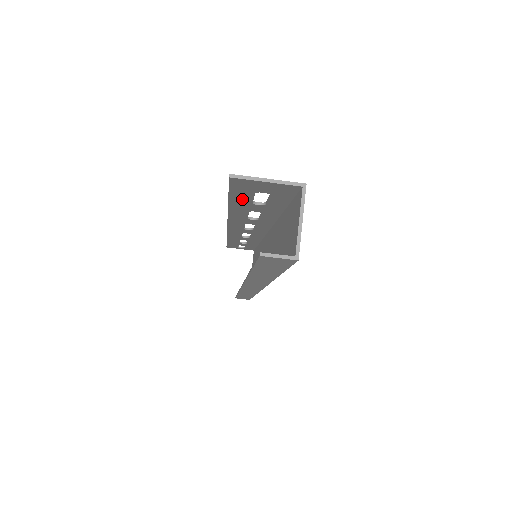
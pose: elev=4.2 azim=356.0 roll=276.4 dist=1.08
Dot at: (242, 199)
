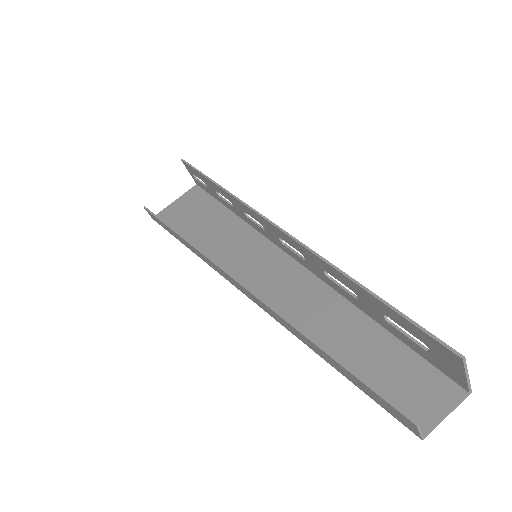
Dot at: (393, 316)
